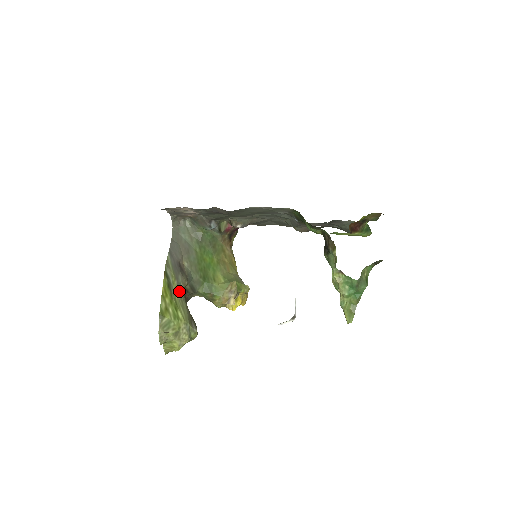
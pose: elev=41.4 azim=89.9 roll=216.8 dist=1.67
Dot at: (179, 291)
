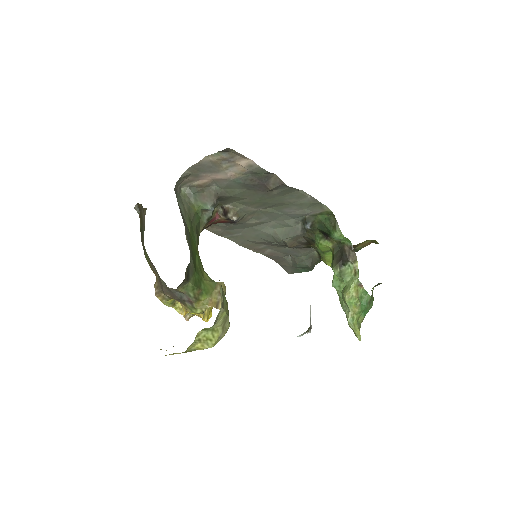
Dot at: occluded
